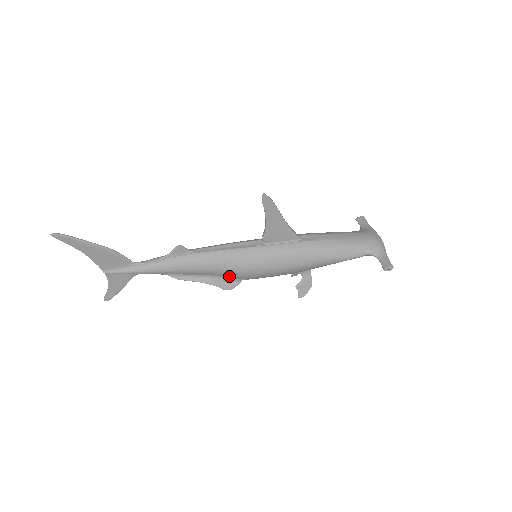
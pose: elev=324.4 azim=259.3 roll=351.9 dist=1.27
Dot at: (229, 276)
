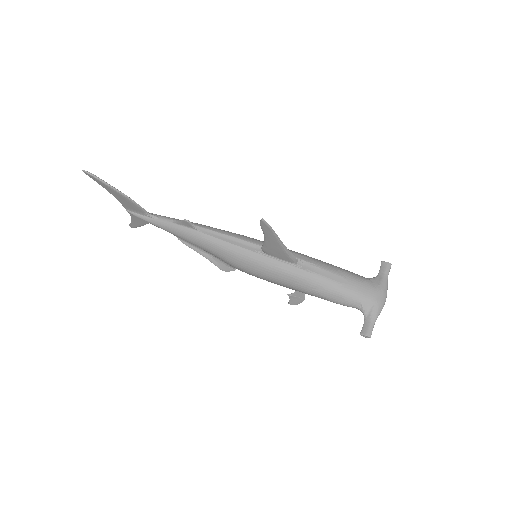
Dot at: (225, 262)
